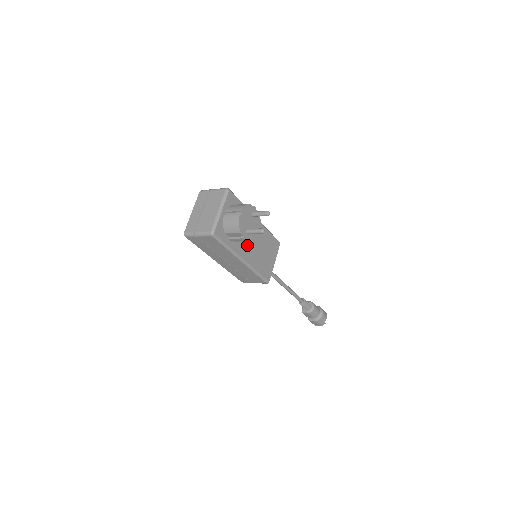
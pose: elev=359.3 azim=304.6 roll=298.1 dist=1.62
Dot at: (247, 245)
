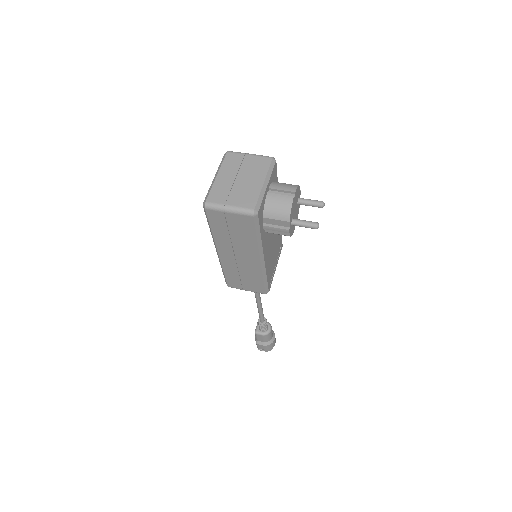
Dot at: (269, 240)
